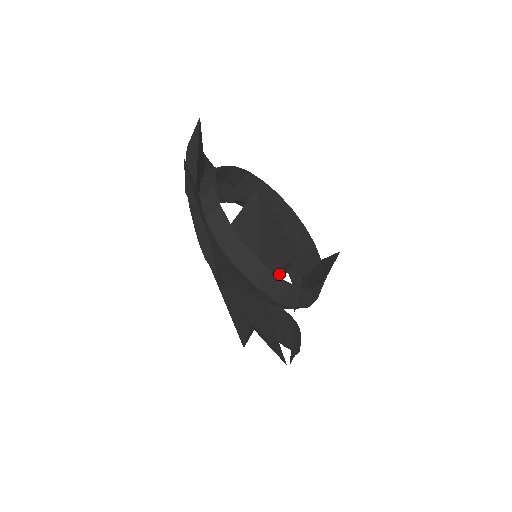
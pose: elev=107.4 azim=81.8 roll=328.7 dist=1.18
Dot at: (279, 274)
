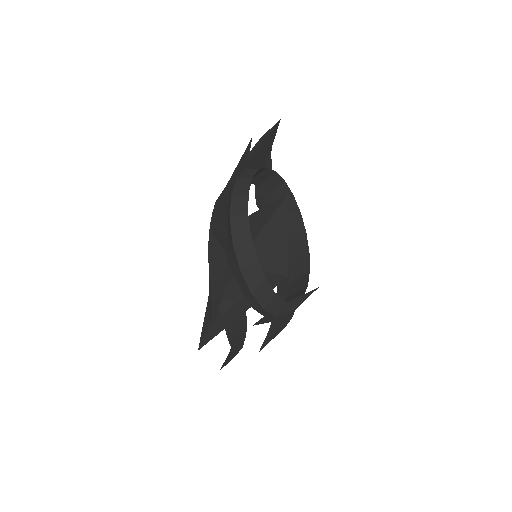
Dot at: occluded
